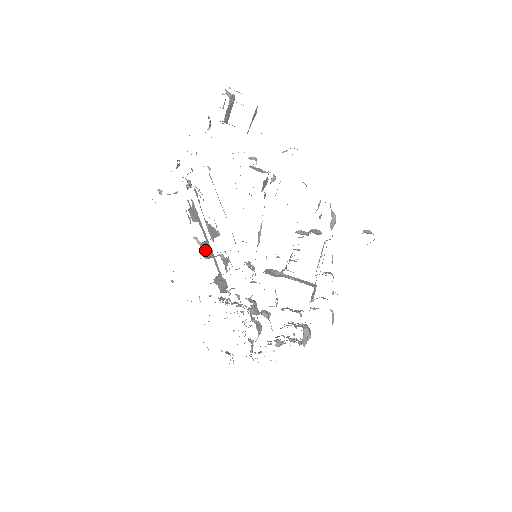
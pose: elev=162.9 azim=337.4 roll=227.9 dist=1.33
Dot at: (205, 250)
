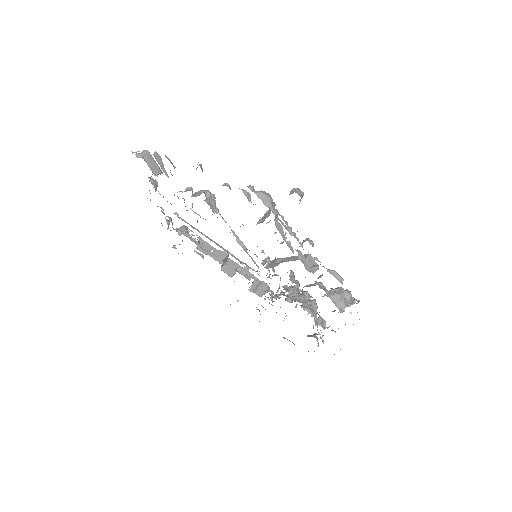
Dot at: (229, 270)
